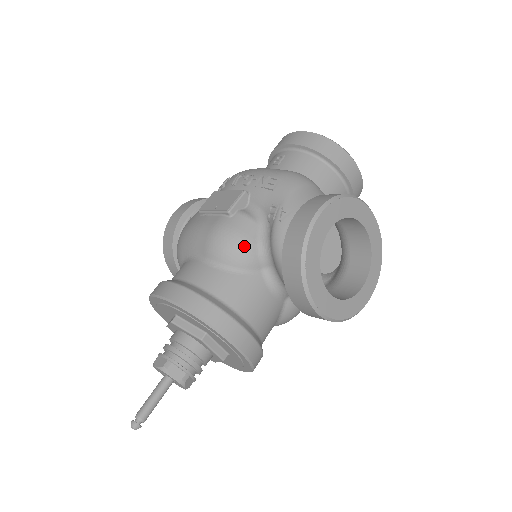
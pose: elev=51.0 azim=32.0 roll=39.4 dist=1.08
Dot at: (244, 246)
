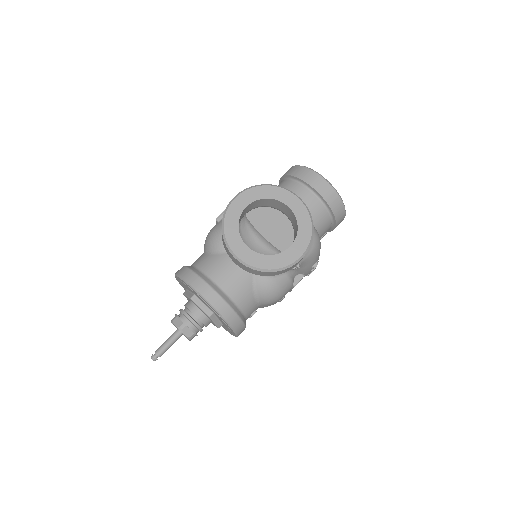
Dot at: (218, 236)
